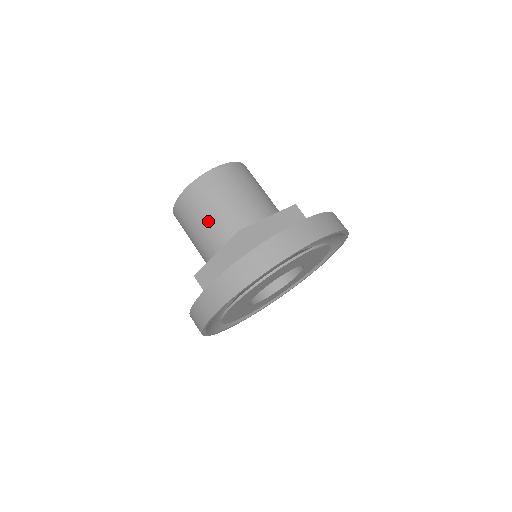
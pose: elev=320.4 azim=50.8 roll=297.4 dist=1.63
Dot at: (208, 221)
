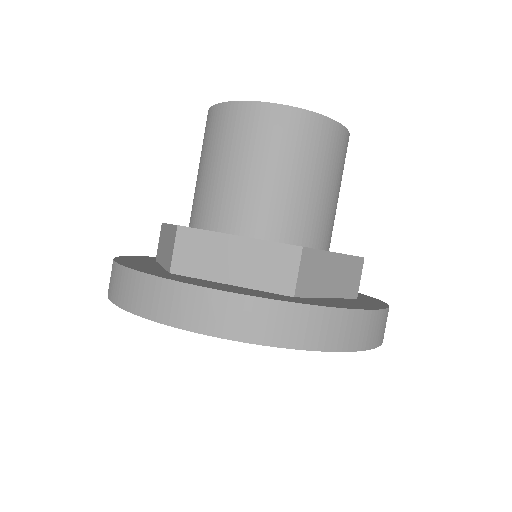
Dot at: (201, 173)
